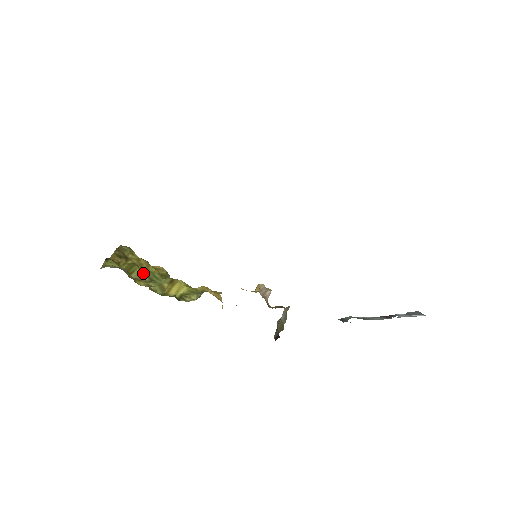
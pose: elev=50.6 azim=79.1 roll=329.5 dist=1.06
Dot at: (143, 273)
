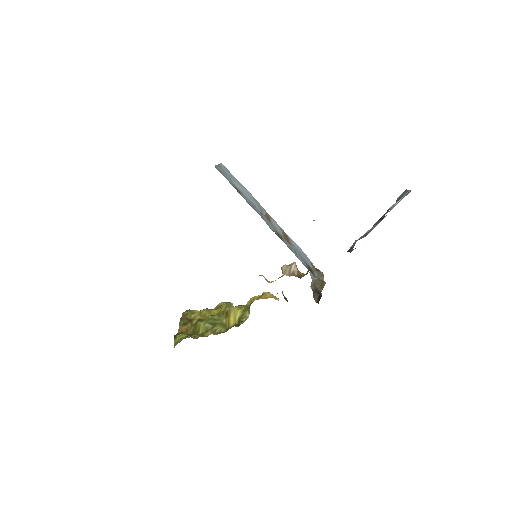
Dot at: (206, 324)
